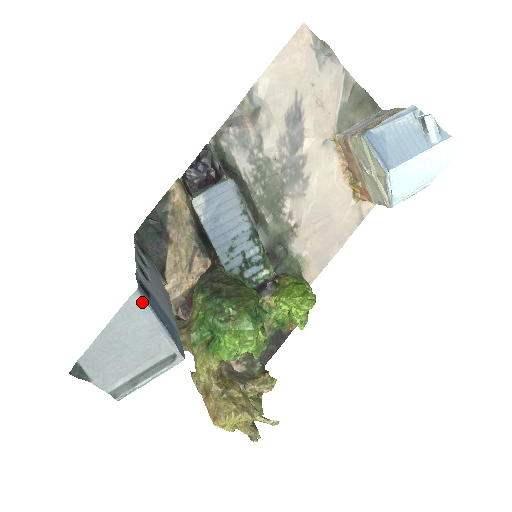
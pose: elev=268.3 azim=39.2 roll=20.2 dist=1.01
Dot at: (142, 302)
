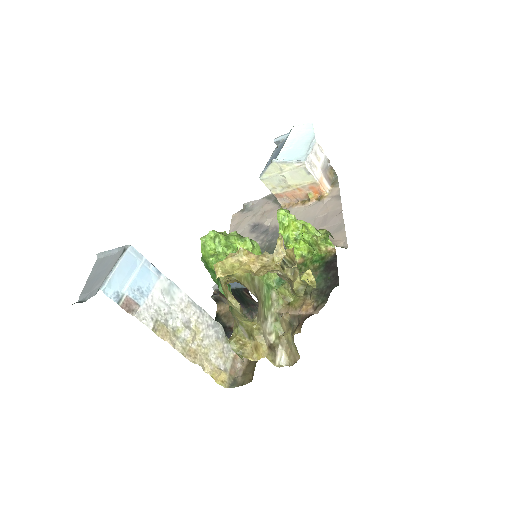
Dot at: (101, 254)
